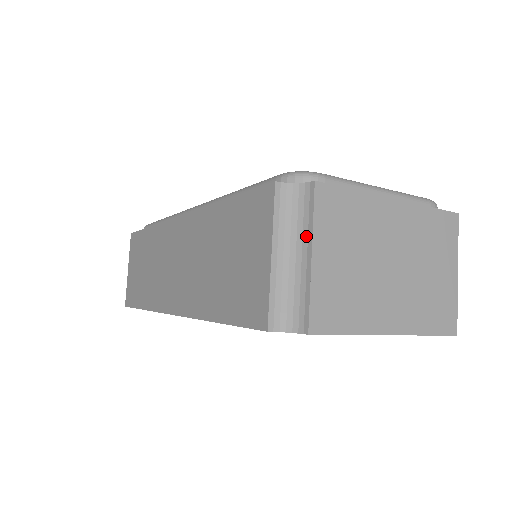
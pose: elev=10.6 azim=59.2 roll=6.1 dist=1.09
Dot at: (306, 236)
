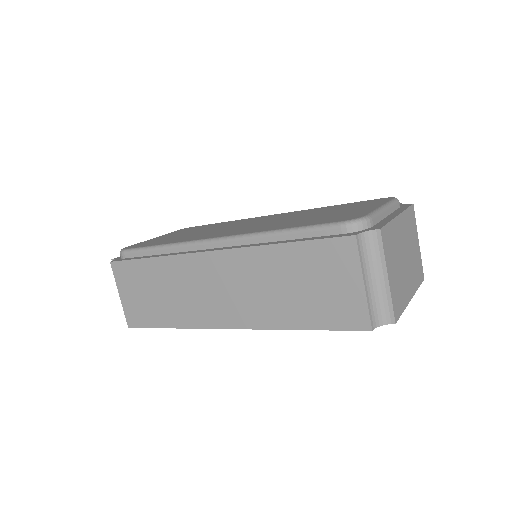
Dot at: (380, 265)
